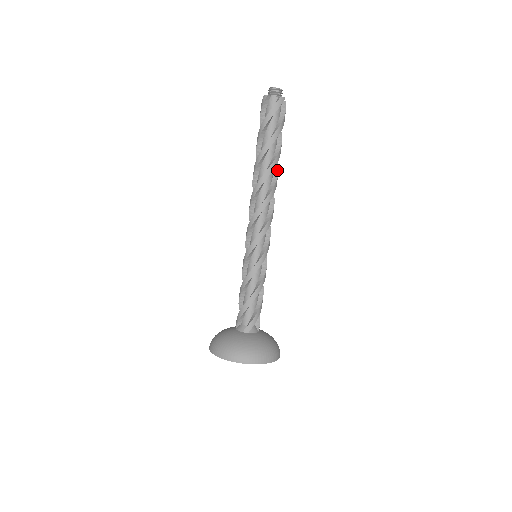
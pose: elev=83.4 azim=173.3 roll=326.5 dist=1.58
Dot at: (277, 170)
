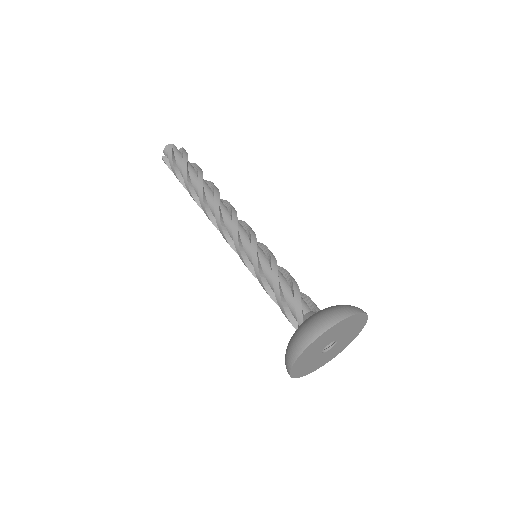
Dot at: (213, 185)
